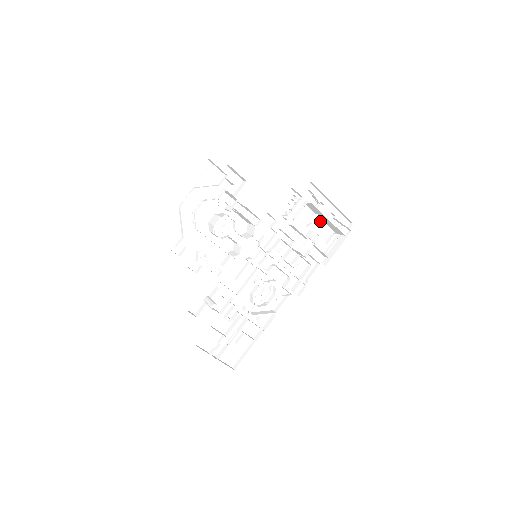
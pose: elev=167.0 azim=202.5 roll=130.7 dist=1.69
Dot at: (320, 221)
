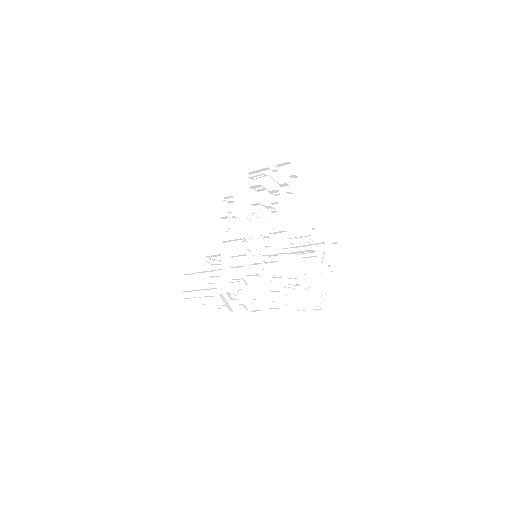
Dot at: (320, 284)
